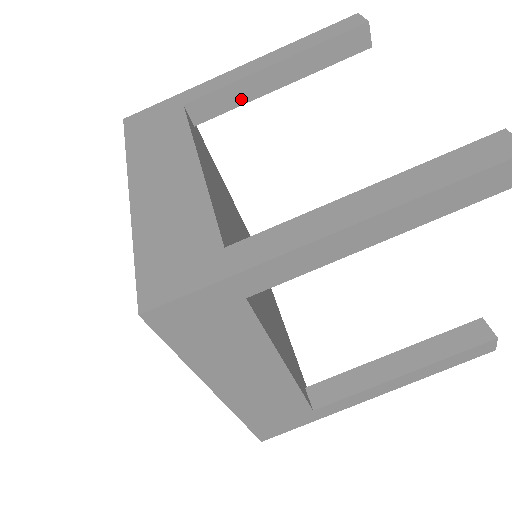
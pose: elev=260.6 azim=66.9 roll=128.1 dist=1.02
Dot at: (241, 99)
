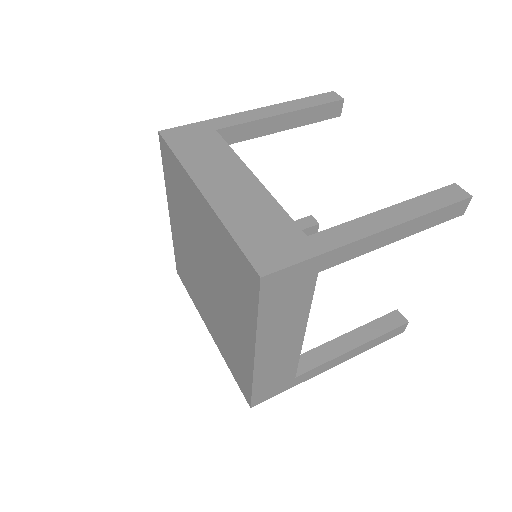
Dot at: (254, 134)
